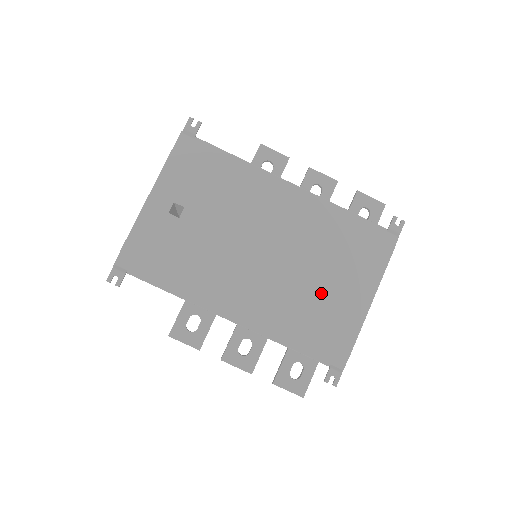
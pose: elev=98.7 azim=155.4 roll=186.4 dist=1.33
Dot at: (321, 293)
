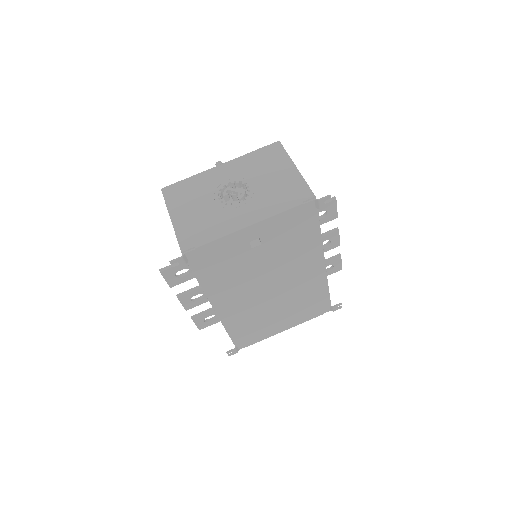
Dot at: (271, 318)
